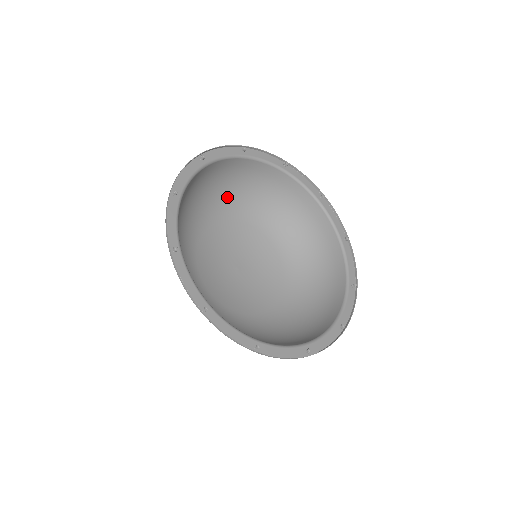
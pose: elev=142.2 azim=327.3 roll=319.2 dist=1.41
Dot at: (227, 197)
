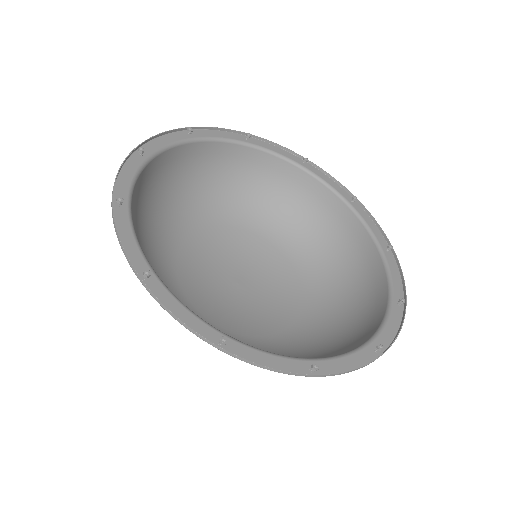
Dot at: (271, 213)
